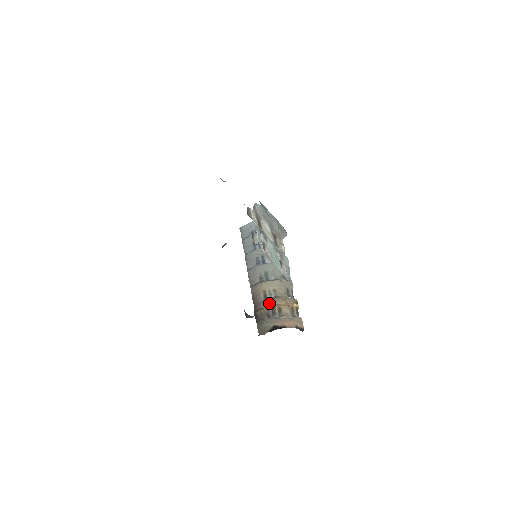
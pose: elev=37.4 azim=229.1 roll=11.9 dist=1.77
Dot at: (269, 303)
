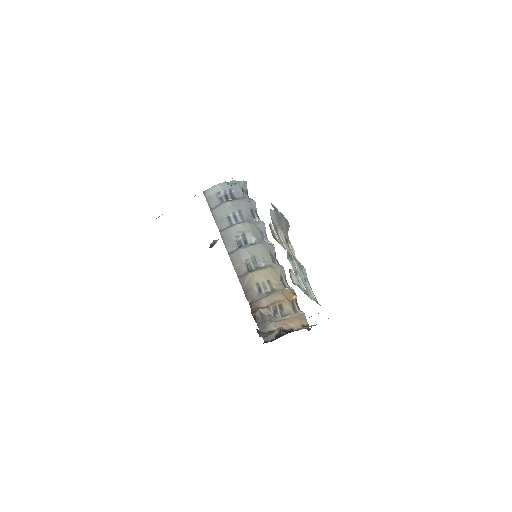
Dot at: (267, 300)
